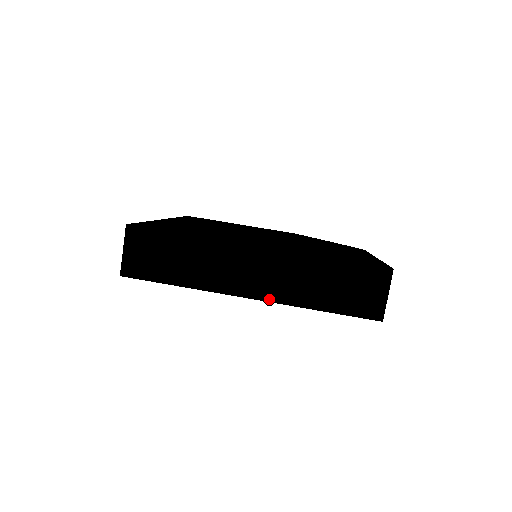
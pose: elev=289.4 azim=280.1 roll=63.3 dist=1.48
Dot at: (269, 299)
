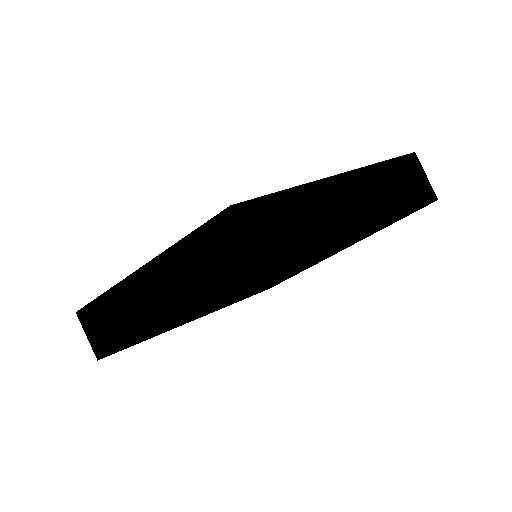
Dot at: (386, 223)
